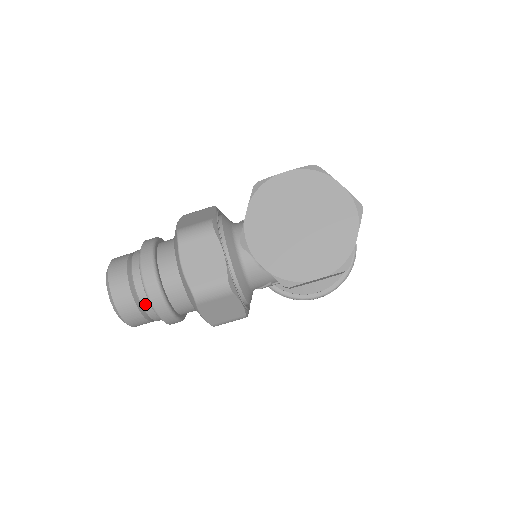
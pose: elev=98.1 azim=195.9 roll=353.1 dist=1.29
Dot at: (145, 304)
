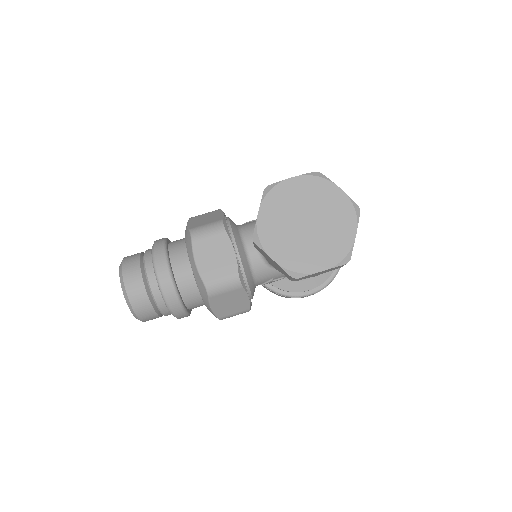
Dot at: (158, 299)
